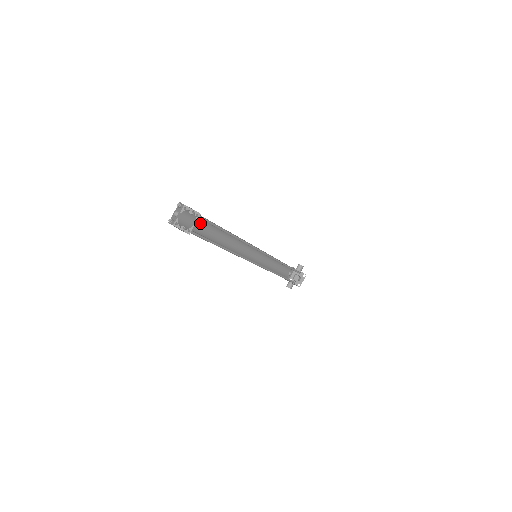
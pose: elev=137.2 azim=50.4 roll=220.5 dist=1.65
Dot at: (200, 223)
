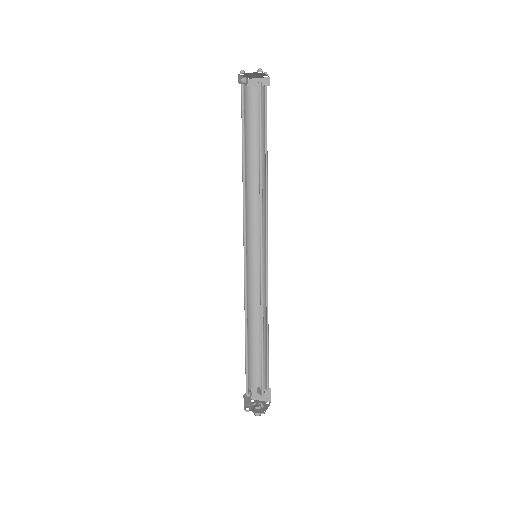
Dot at: (245, 125)
